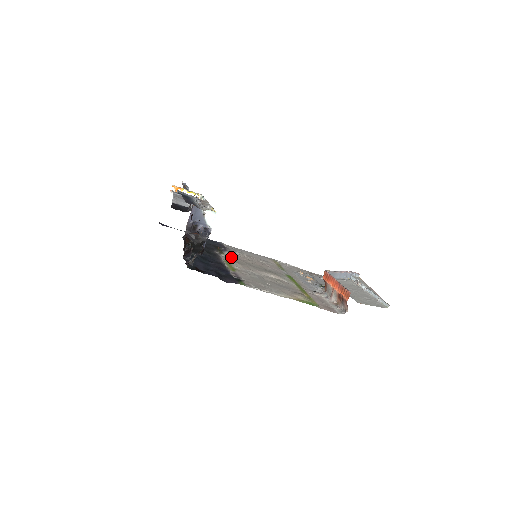
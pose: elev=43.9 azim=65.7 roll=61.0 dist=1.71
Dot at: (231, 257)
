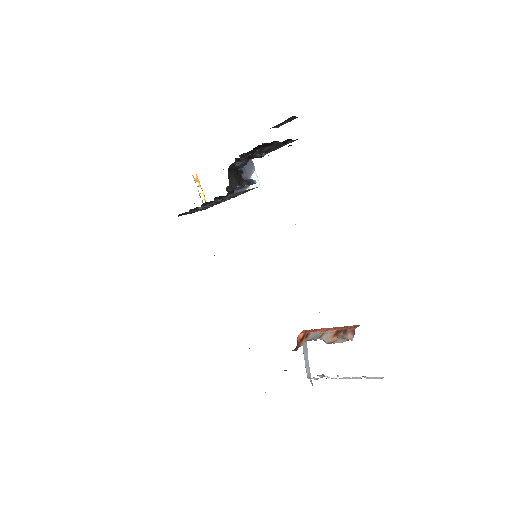
Dot at: occluded
